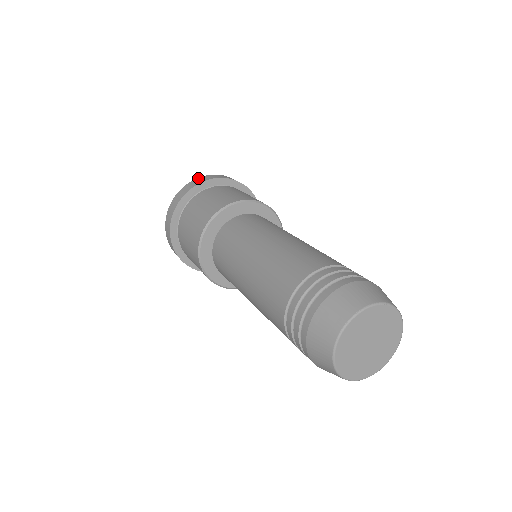
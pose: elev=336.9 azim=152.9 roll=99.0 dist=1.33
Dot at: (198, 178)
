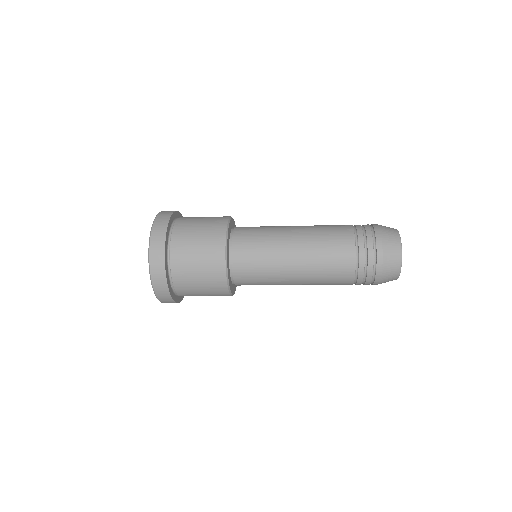
Dot at: occluded
